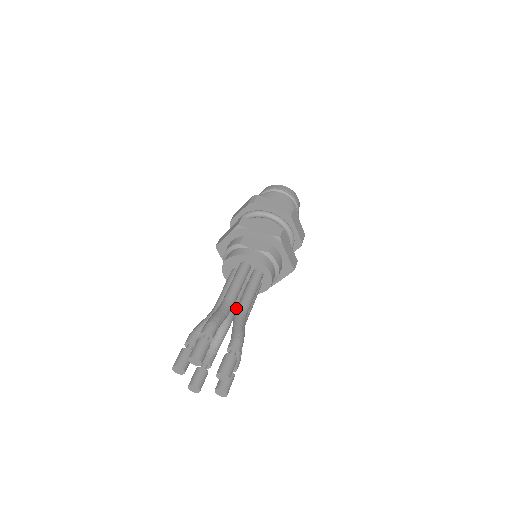
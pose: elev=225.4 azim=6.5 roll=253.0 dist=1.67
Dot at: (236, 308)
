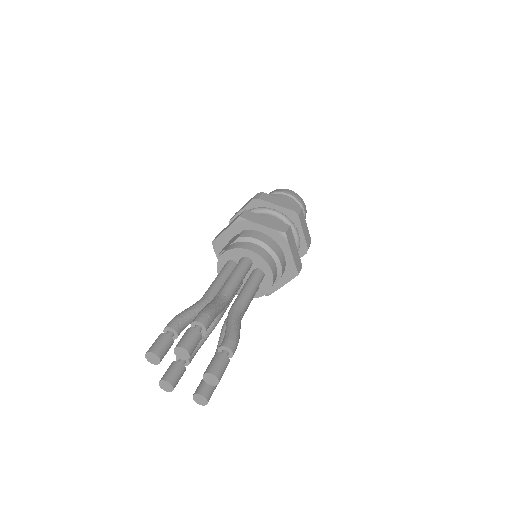
Dot at: occluded
